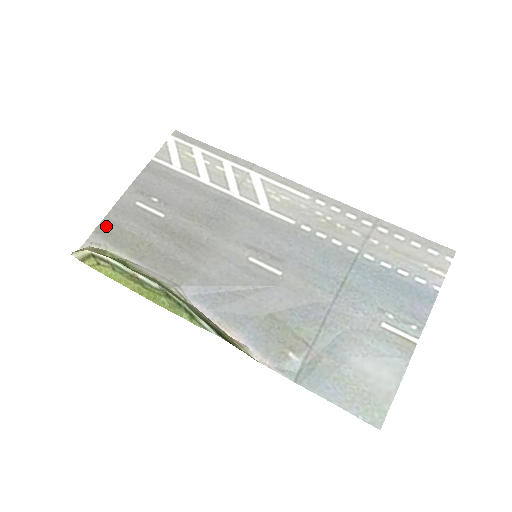
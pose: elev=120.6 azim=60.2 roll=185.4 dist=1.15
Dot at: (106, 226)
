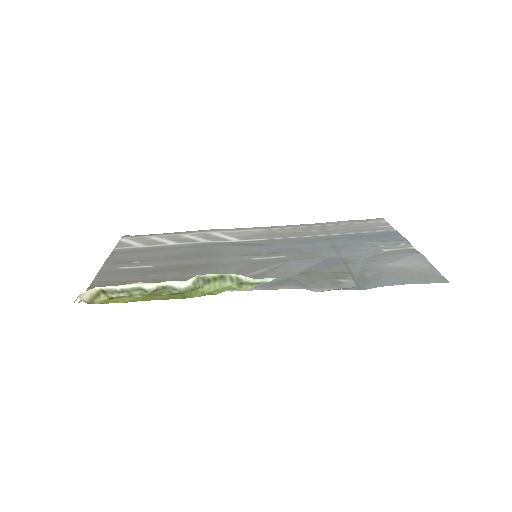
Dot at: (98, 285)
